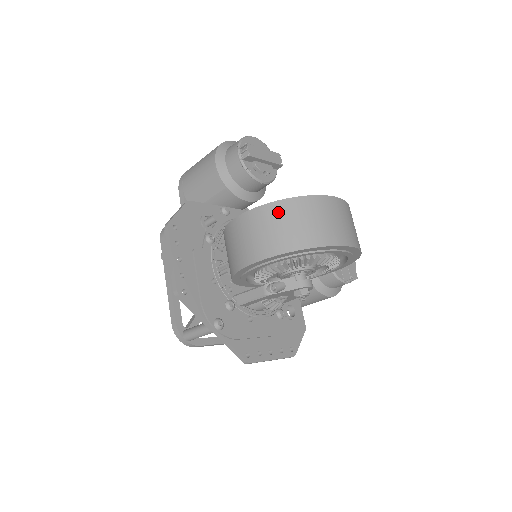
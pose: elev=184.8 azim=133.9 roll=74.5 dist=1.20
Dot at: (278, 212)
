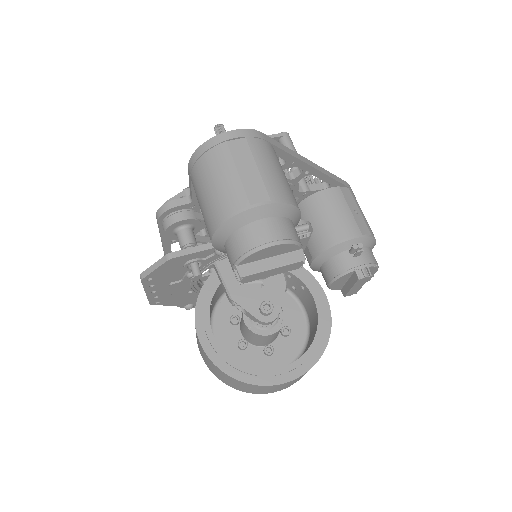
Dot at: (220, 373)
